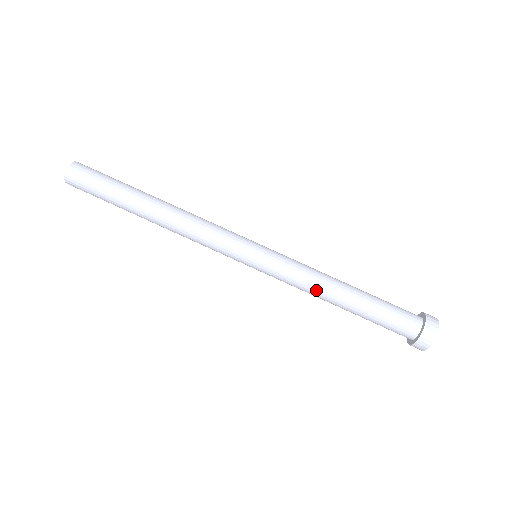
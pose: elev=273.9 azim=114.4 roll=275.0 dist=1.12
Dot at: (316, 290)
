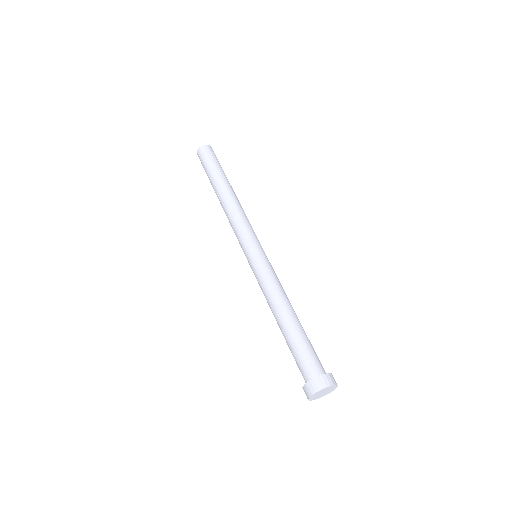
Dot at: (270, 299)
